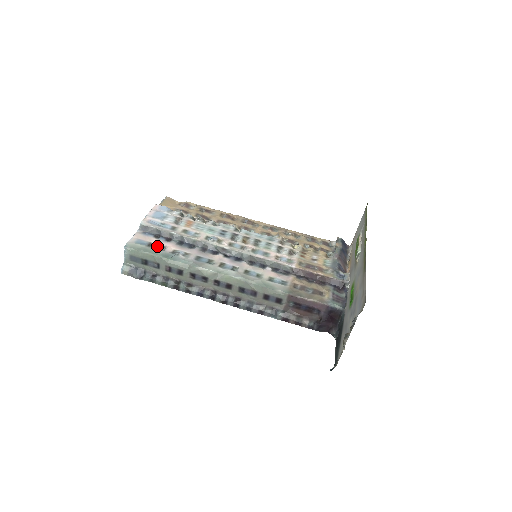
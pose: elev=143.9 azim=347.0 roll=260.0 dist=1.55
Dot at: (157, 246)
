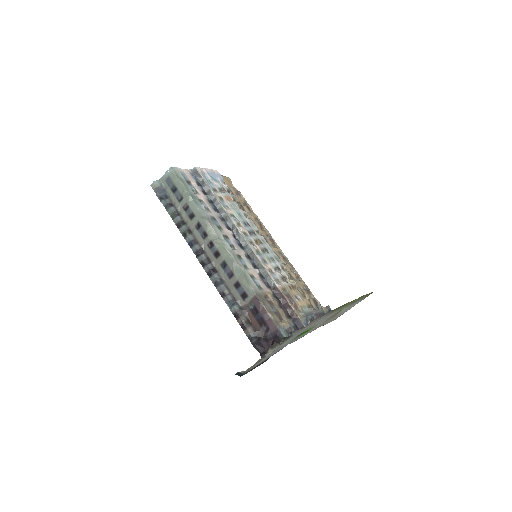
Dot at: (193, 187)
